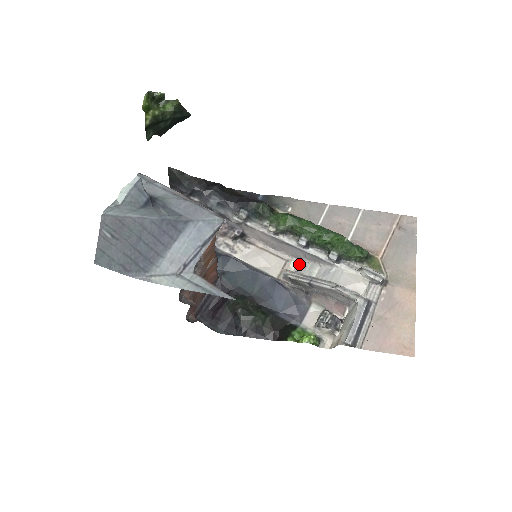
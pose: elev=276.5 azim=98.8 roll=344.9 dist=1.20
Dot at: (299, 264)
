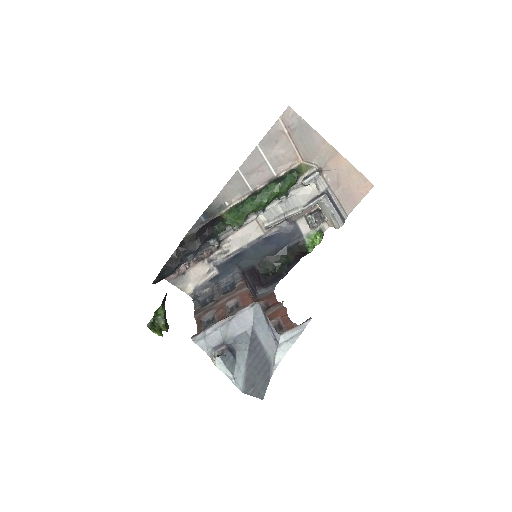
Dot at: (265, 214)
